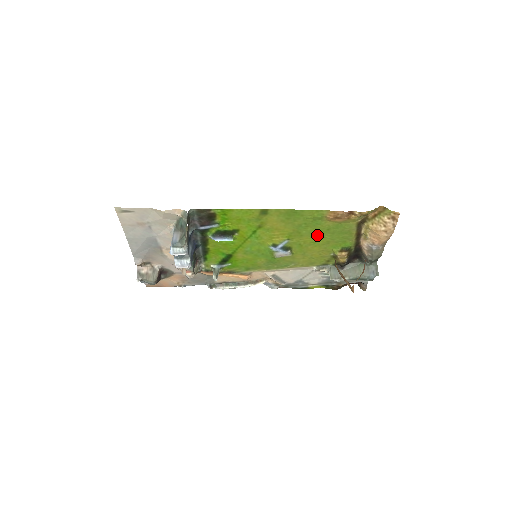
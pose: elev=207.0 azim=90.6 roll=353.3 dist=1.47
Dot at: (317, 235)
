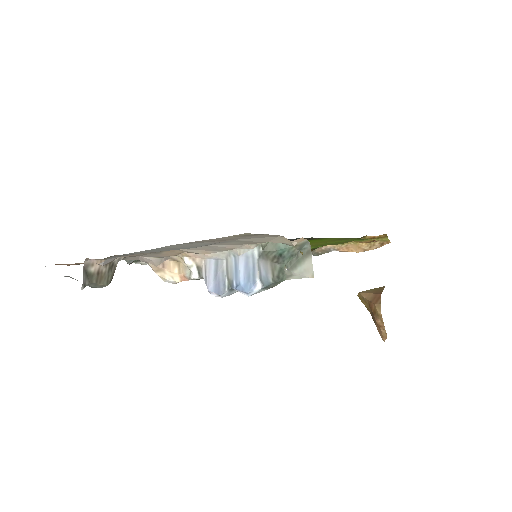
Dot at: (323, 244)
